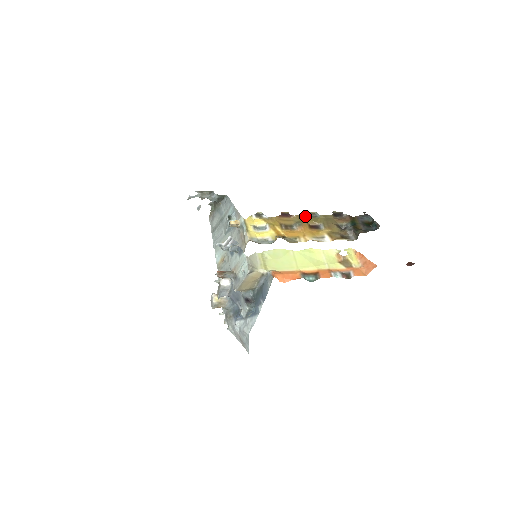
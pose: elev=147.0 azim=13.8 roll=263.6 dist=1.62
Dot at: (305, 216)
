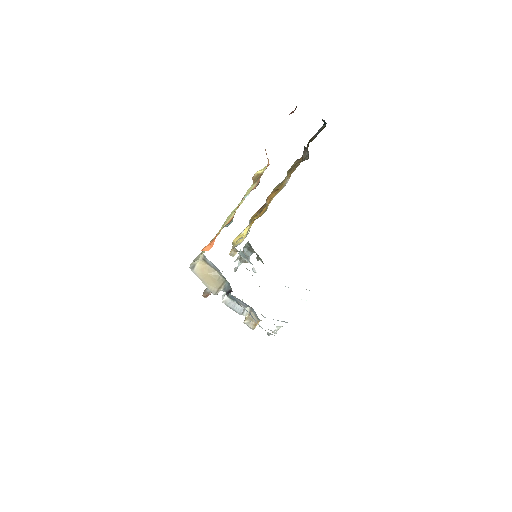
Dot at: (275, 188)
